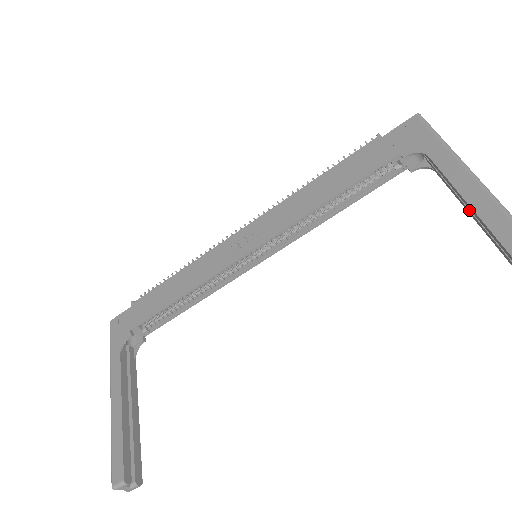
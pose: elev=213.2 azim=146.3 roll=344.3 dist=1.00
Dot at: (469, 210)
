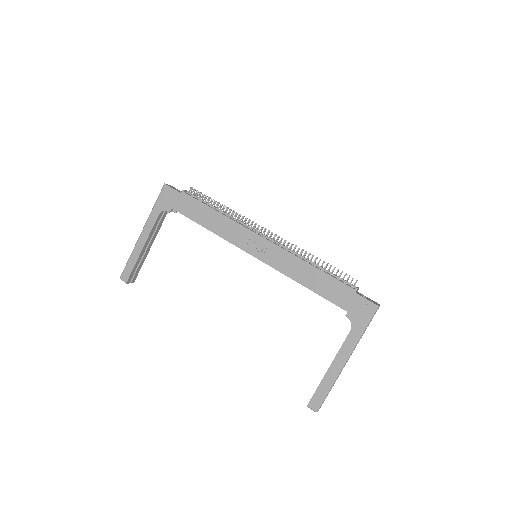
Dot at: occluded
